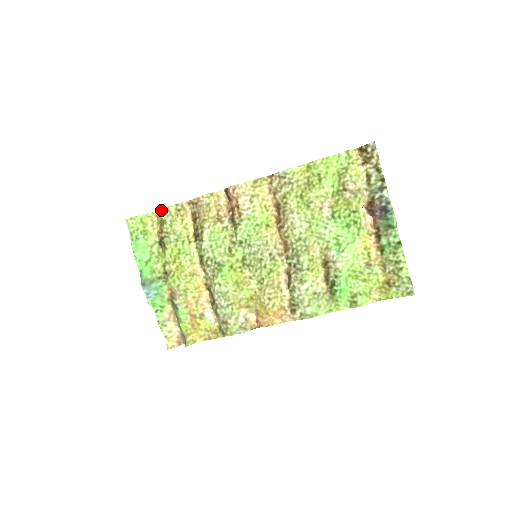
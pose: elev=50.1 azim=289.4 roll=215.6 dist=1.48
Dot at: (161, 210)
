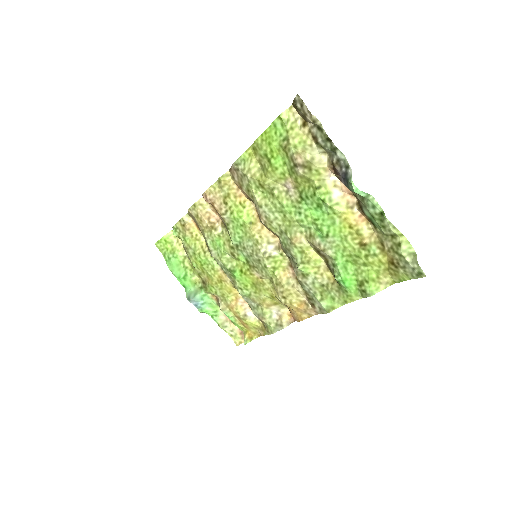
Dot at: occluded
